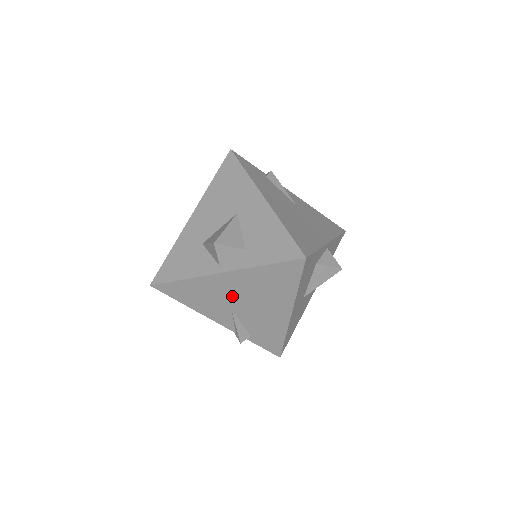
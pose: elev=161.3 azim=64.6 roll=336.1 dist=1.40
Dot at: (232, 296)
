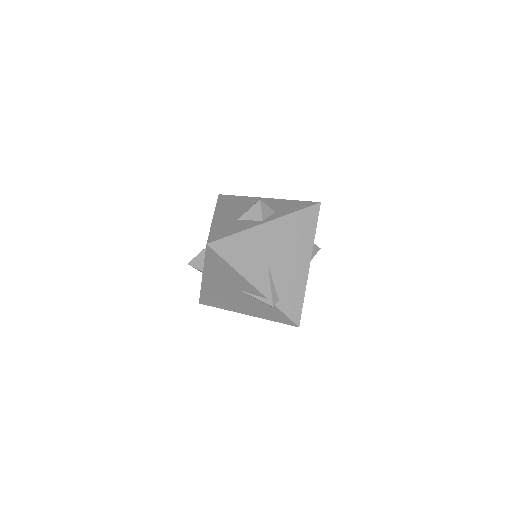
Dot at: (271, 248)
